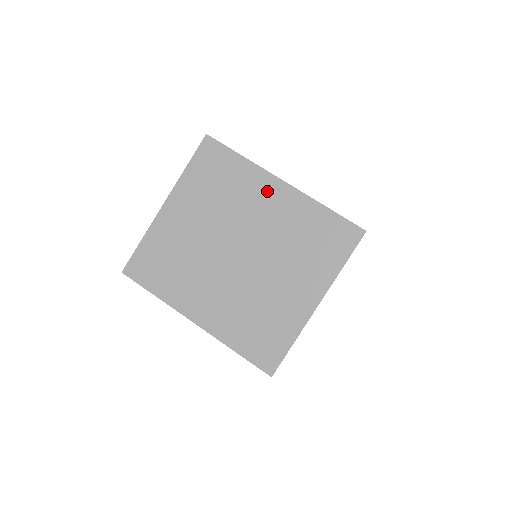
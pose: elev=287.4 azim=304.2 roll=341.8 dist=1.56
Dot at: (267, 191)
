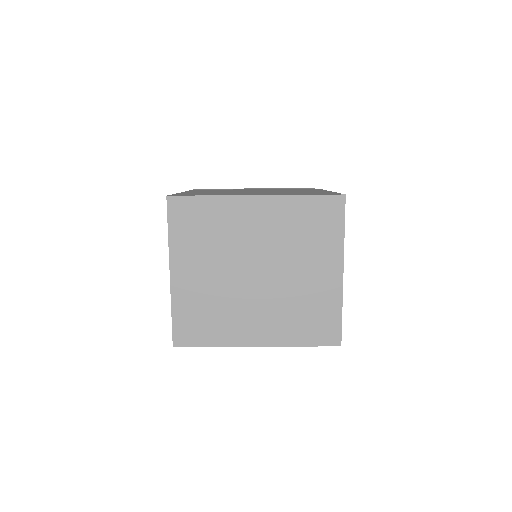
Dot at: (248, 211)
